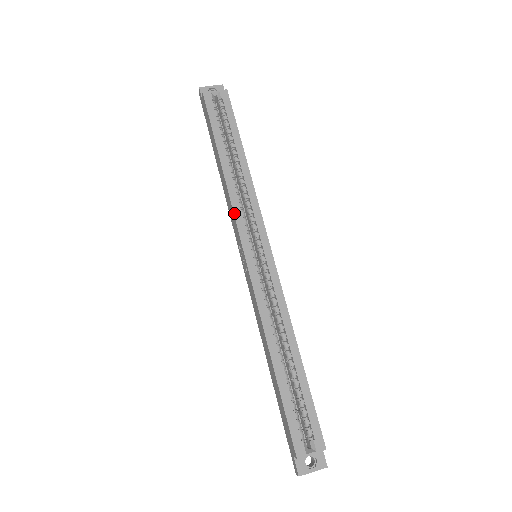
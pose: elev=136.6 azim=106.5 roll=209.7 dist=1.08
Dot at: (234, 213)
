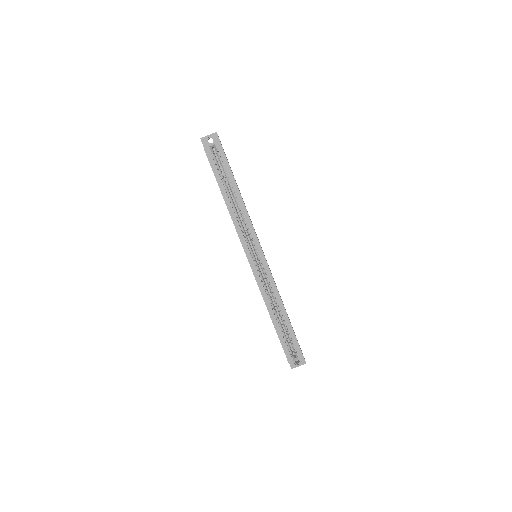
Dot at: (238, 235)
